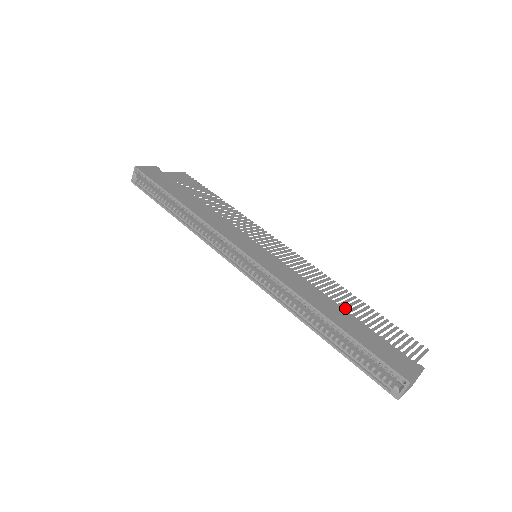
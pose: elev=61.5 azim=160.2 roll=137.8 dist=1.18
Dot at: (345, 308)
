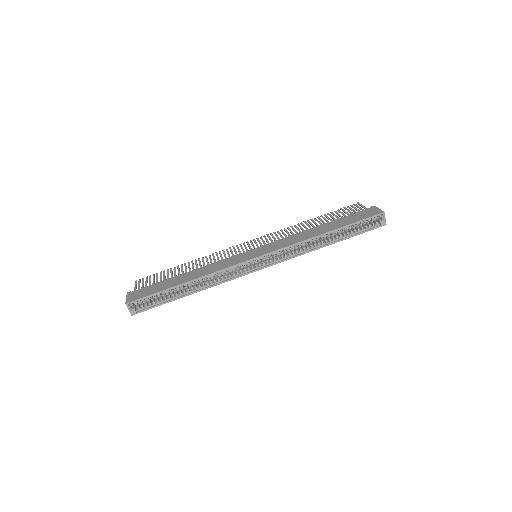
Dot at: occluded
